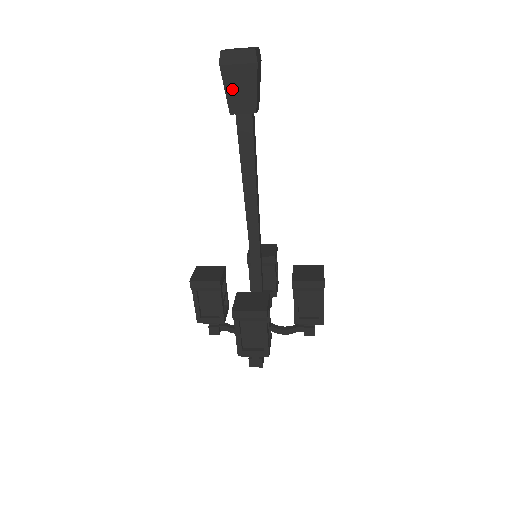
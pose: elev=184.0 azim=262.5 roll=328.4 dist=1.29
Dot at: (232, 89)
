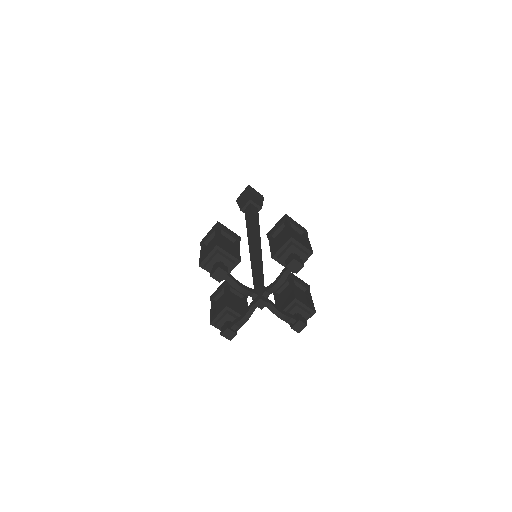
Dot at: (241, 202)
